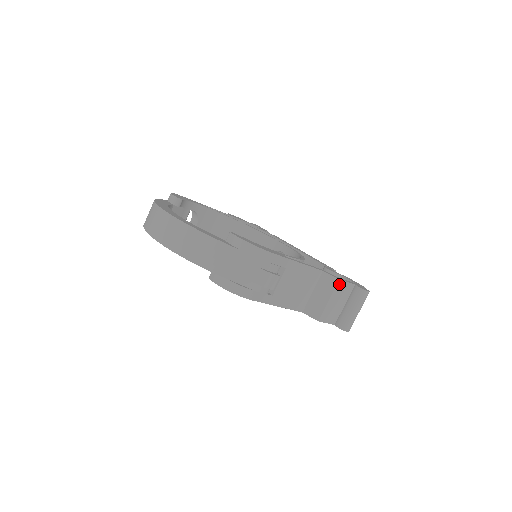
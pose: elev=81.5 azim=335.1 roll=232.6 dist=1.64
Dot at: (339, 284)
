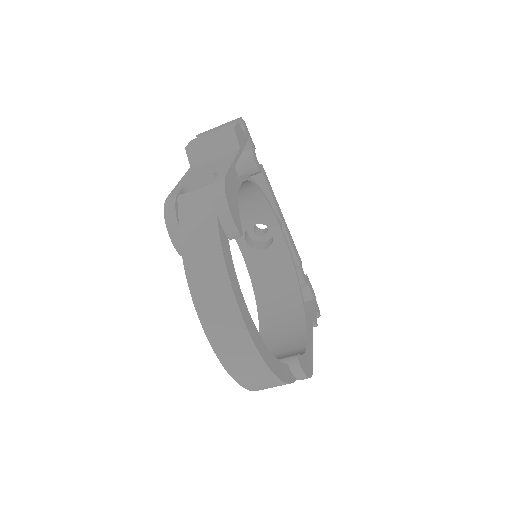
Dot at: occluded
